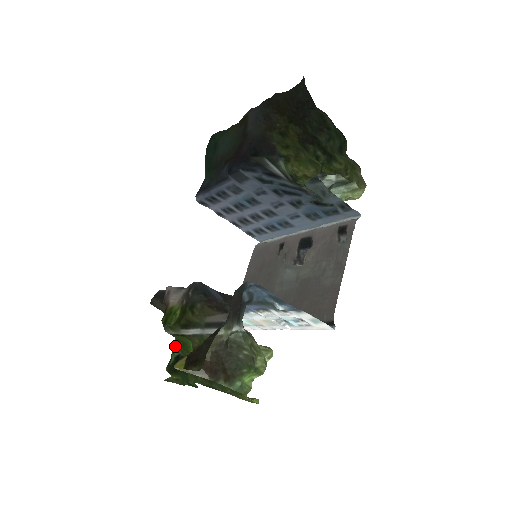
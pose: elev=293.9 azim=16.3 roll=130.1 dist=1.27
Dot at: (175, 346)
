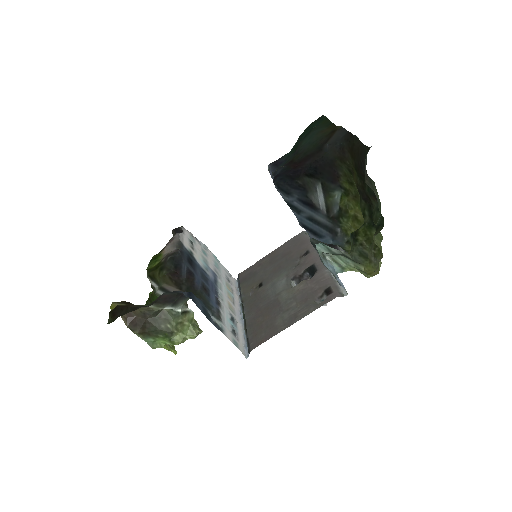
Dot at: occluded
